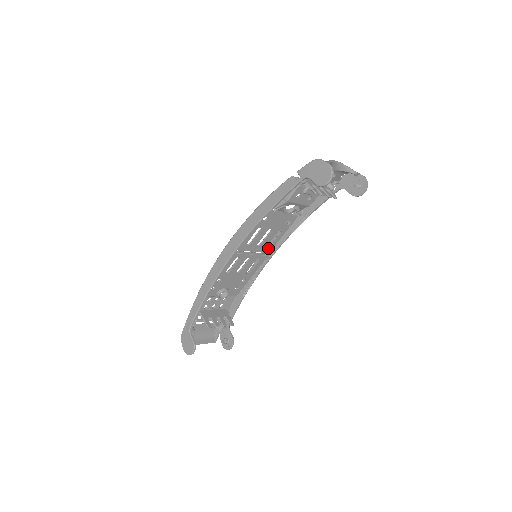
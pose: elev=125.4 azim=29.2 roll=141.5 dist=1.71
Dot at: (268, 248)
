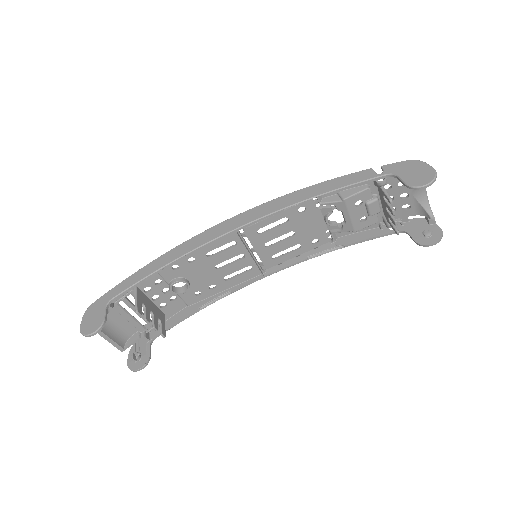
Dot at: (271, 260)
